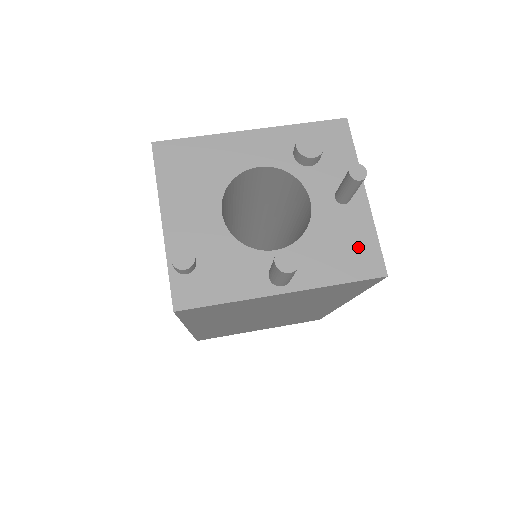
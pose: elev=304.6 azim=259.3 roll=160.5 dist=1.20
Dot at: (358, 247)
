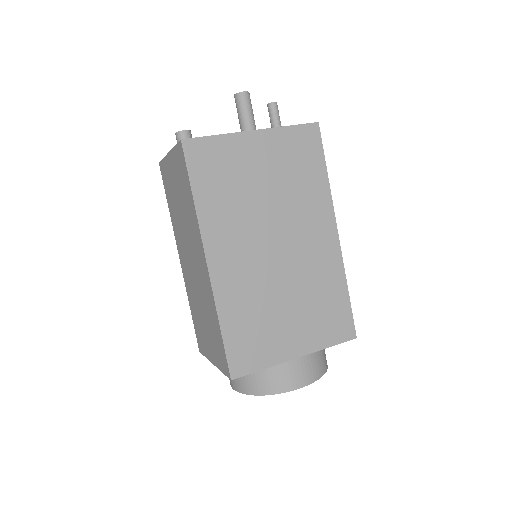
Dot at: occluded
